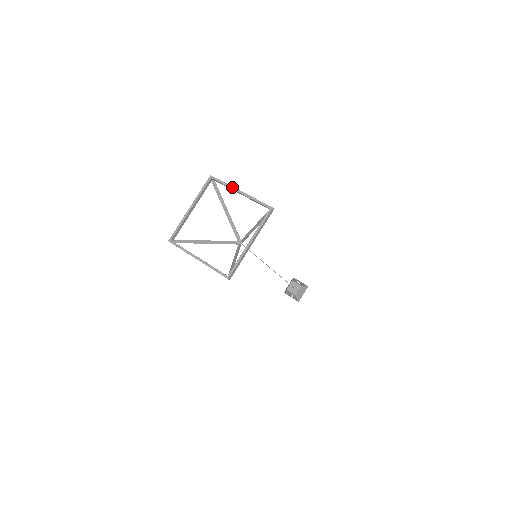
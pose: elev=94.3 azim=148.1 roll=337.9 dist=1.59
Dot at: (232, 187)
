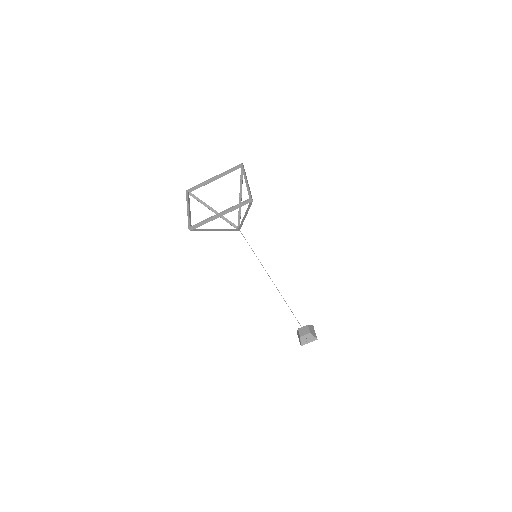
Dot at: (206, 181)
